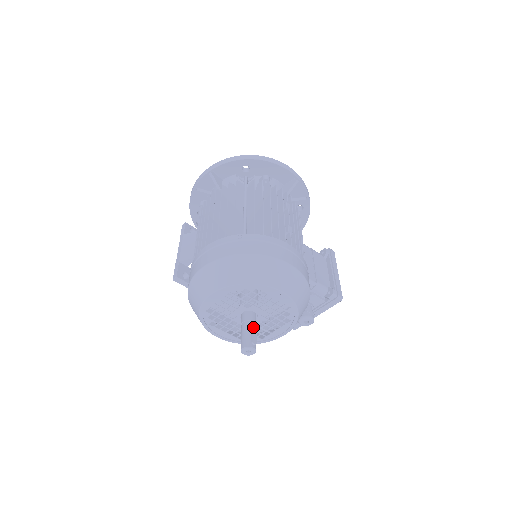
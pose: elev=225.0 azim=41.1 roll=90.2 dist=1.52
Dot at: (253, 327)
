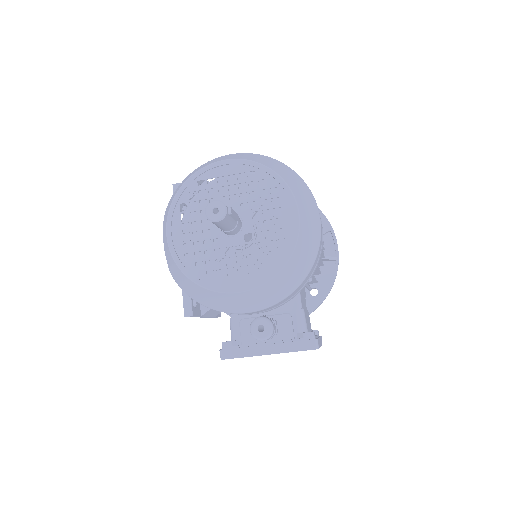
Dot at: occluded
